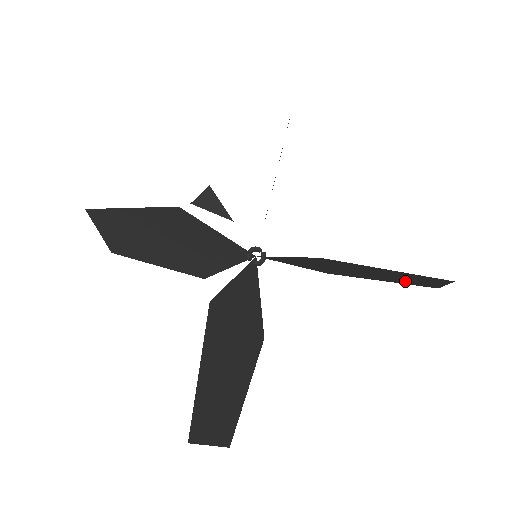
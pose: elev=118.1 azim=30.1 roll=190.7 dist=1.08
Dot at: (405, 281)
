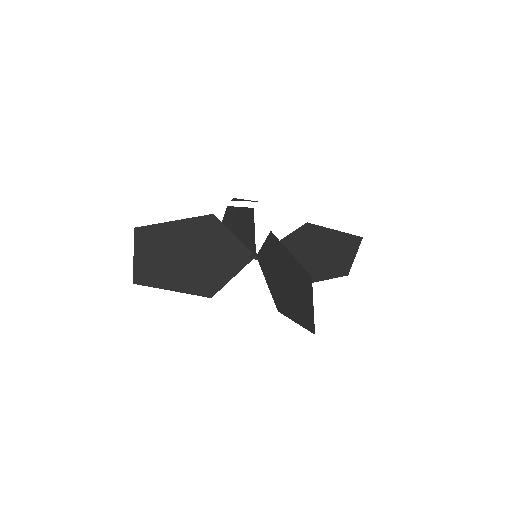
Dot at: (334, 267)
